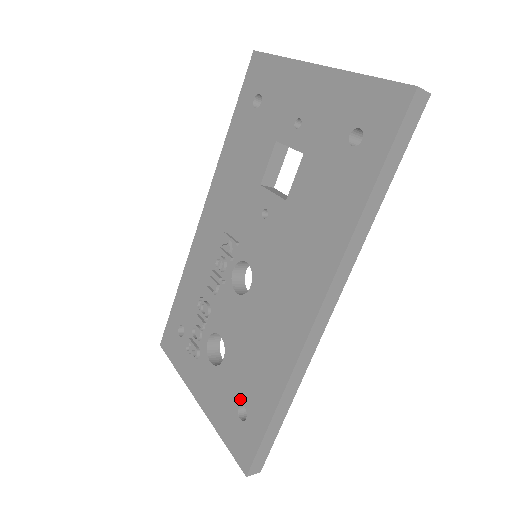
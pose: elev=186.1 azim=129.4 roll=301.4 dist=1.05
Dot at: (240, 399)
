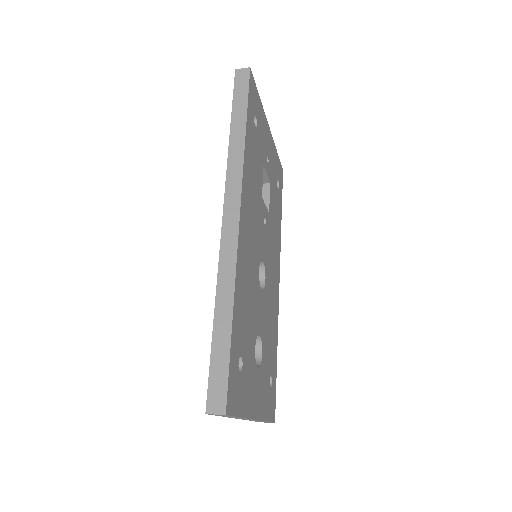
Dot at: occluded
